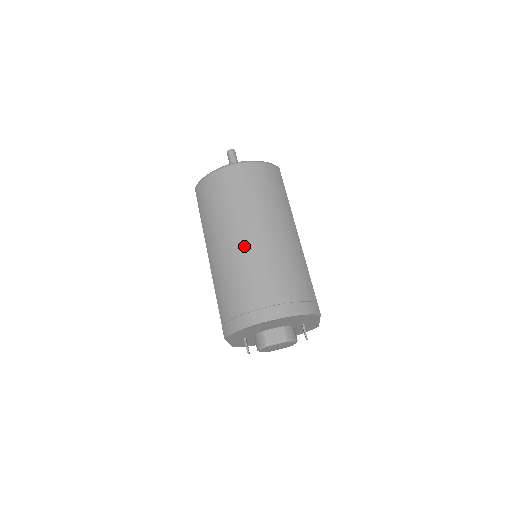
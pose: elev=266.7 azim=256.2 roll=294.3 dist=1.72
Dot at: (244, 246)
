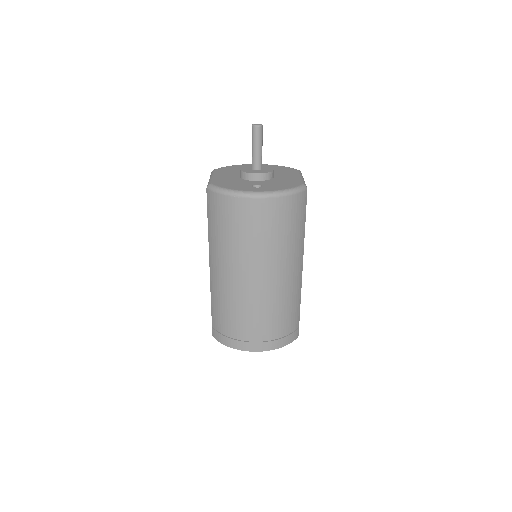
Dot at: (248, 287)
